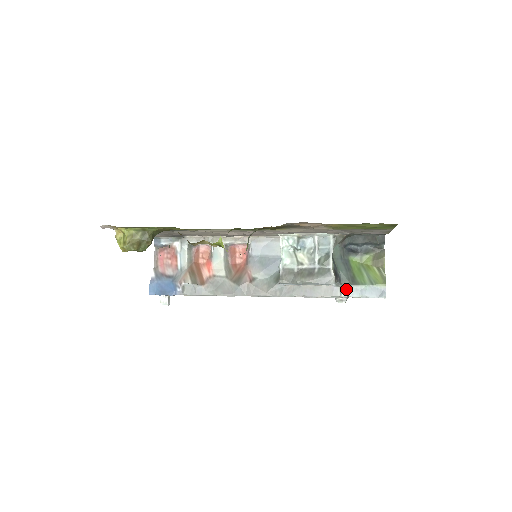
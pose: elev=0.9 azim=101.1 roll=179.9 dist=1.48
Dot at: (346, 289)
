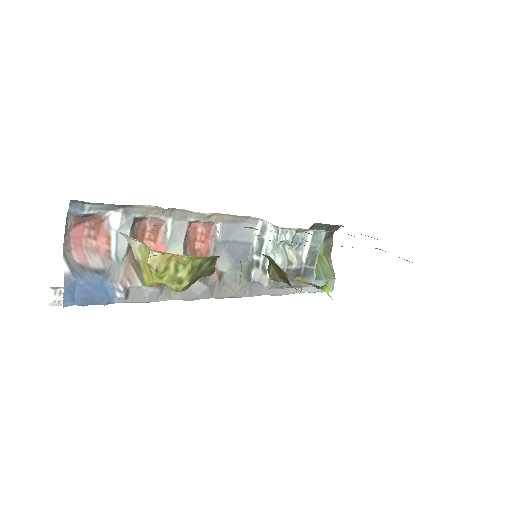
Dot at: occluded
